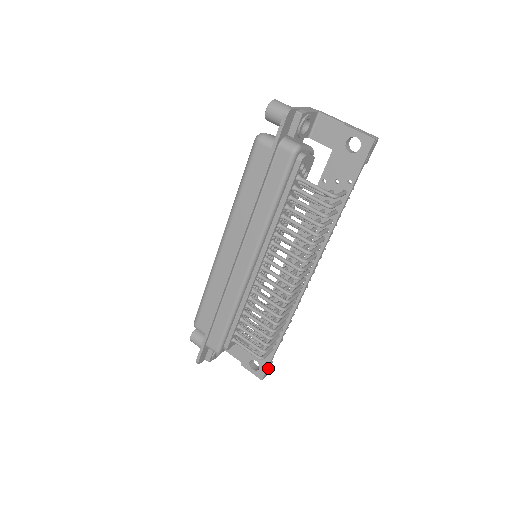
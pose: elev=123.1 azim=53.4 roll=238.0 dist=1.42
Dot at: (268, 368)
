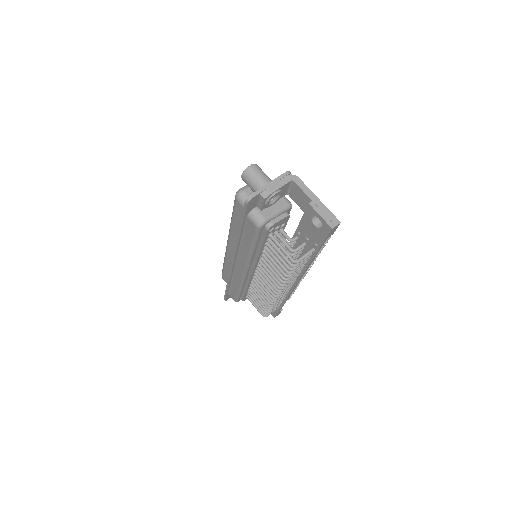
Dot at: (278, 313)
